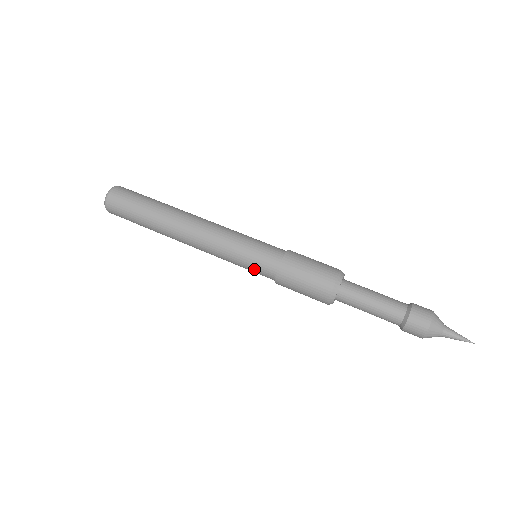
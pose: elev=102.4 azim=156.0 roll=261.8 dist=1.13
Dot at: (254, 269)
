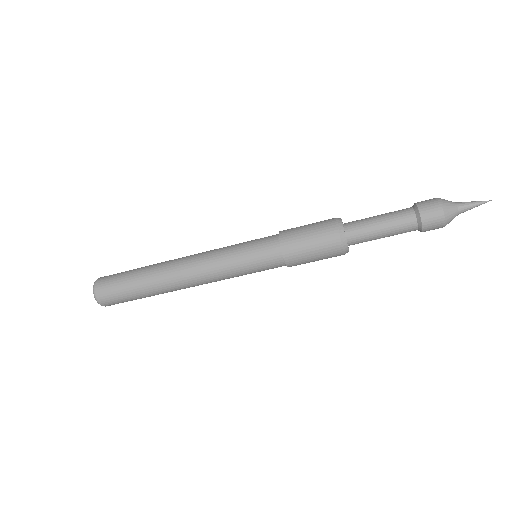
Dot at: (264, 270)
